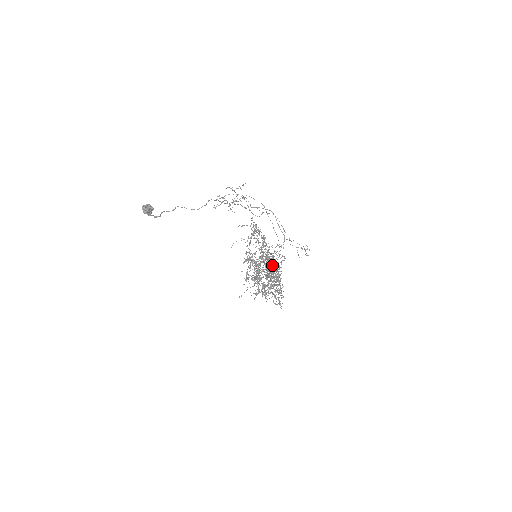
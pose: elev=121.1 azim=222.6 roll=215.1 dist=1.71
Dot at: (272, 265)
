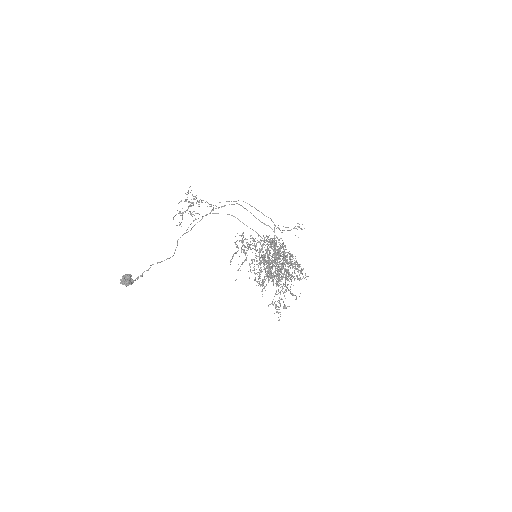
Dot at: occluded
